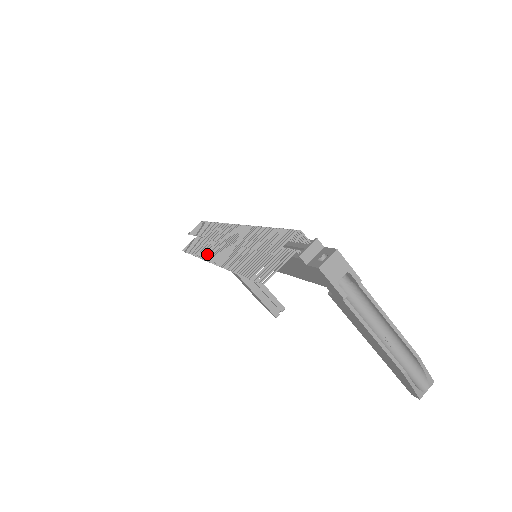
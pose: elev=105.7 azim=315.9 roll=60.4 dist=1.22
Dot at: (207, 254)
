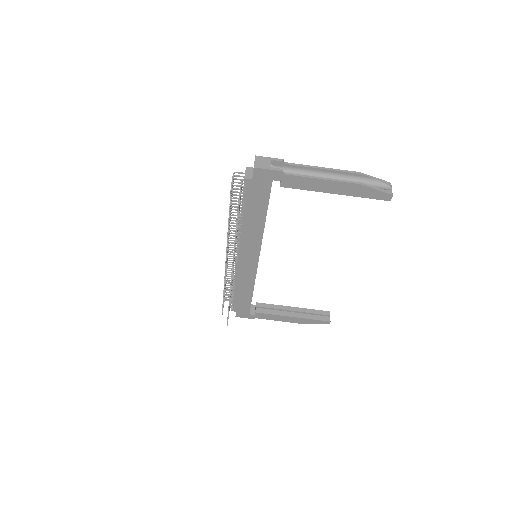
Dot at: occluded
